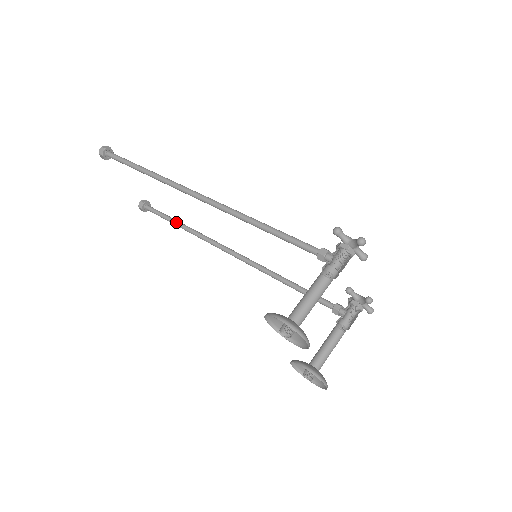
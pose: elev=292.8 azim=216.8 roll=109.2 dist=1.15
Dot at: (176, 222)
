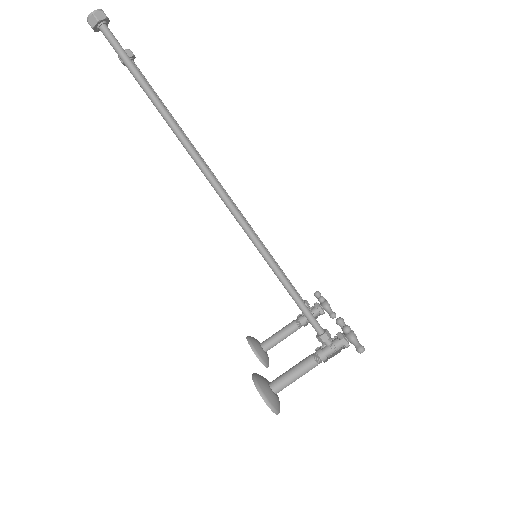
Dot at: occluded
